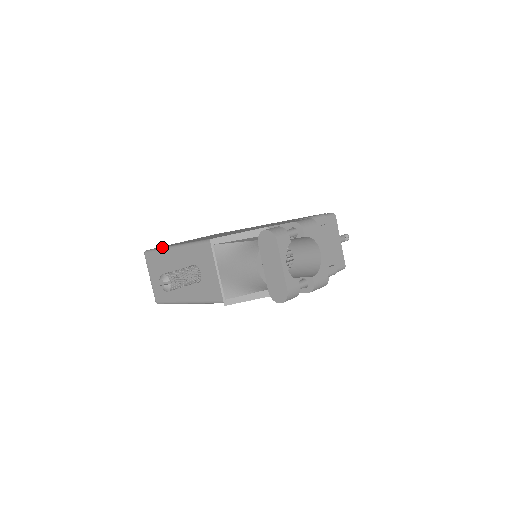
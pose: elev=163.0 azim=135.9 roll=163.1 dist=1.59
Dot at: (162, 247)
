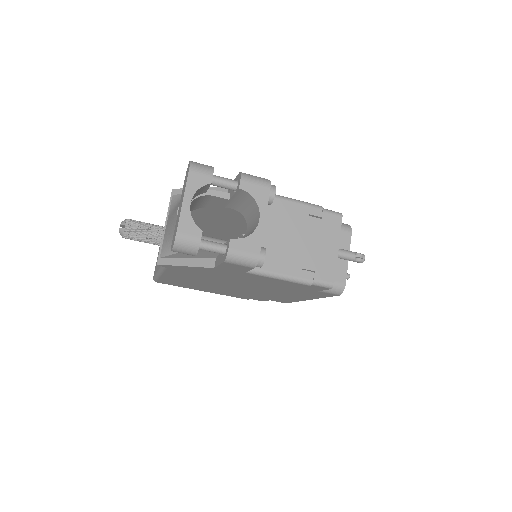
Dot at: occluded
